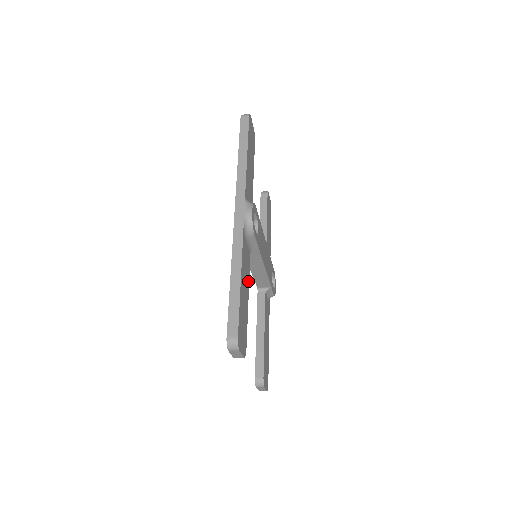
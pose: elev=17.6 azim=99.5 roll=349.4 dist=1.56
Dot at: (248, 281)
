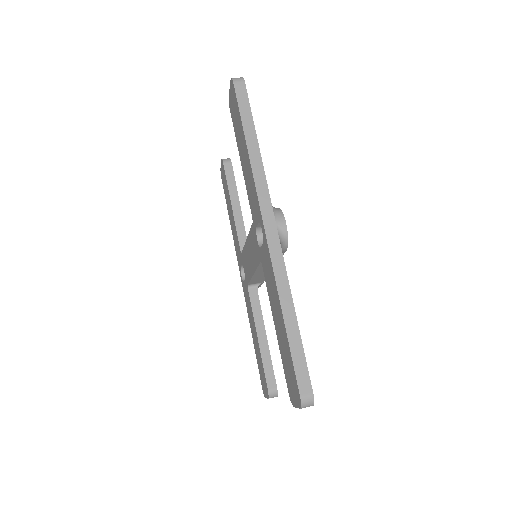
Dot at: occluded
